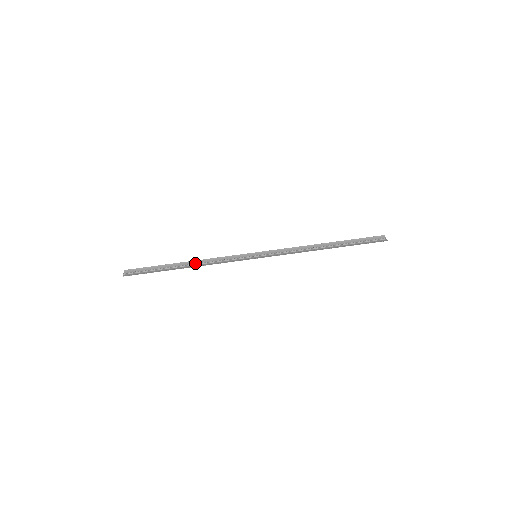
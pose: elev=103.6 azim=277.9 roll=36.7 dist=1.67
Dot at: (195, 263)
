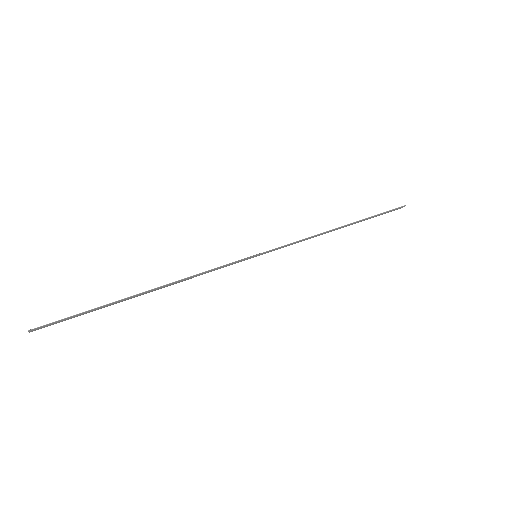
Dot at: occluded
